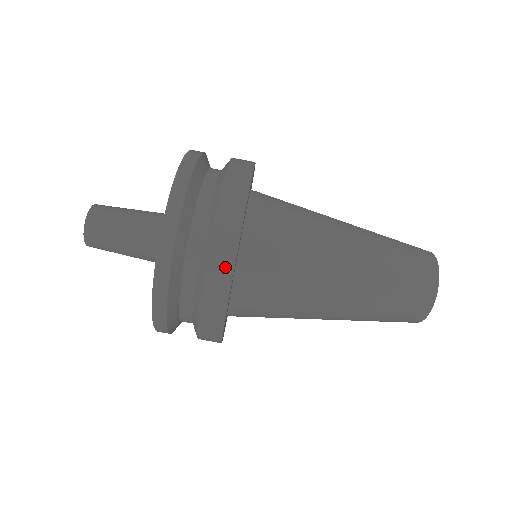
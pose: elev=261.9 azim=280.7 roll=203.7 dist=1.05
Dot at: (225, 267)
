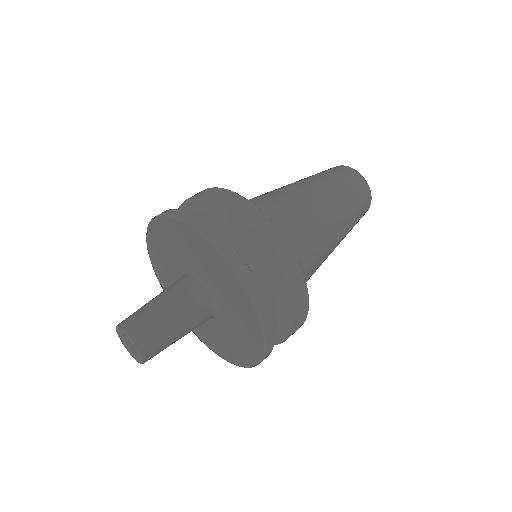
Dot at: (273, 232)
